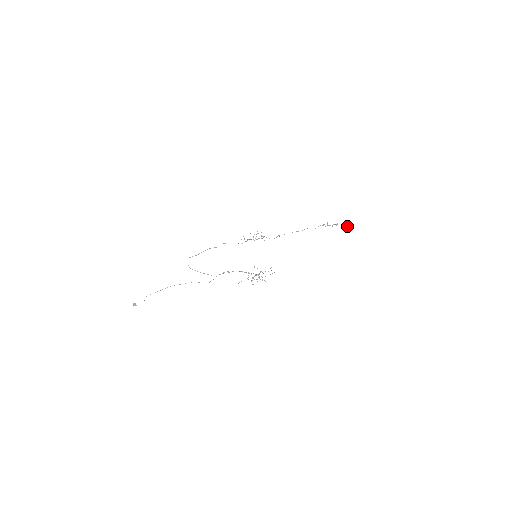
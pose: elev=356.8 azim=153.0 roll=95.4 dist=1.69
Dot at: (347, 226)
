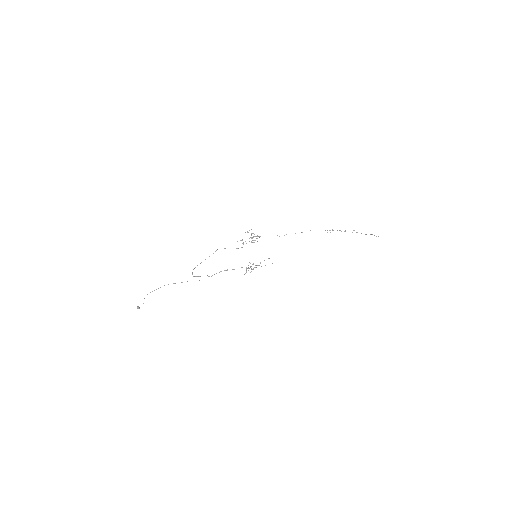
Dot at: (378, 236)
